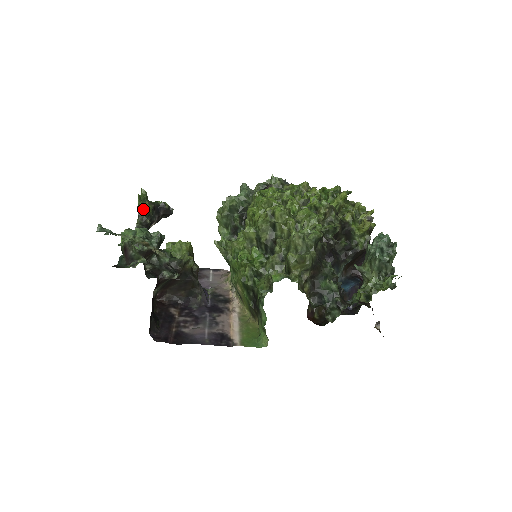
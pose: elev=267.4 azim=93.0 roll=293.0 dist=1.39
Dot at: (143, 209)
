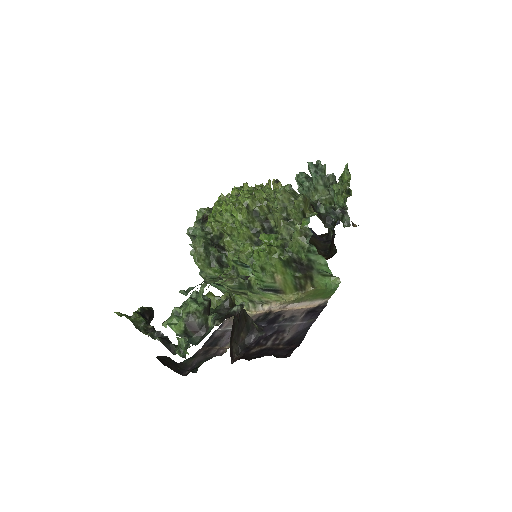
Dot at: (138, 321)
